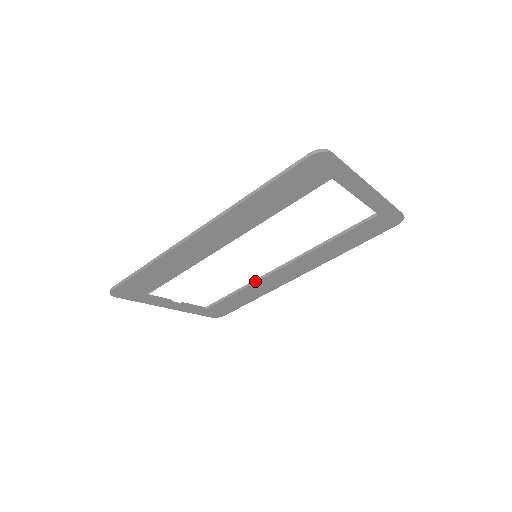
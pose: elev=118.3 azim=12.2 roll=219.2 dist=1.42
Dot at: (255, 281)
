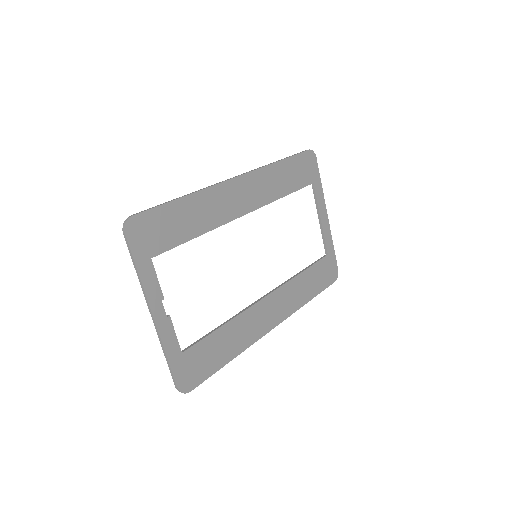
Dot at: (242, 311)
